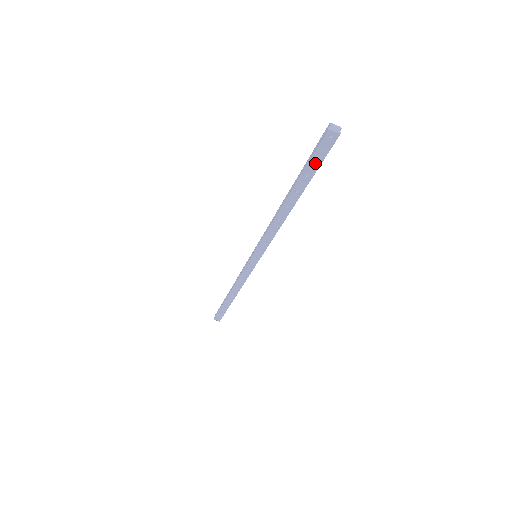
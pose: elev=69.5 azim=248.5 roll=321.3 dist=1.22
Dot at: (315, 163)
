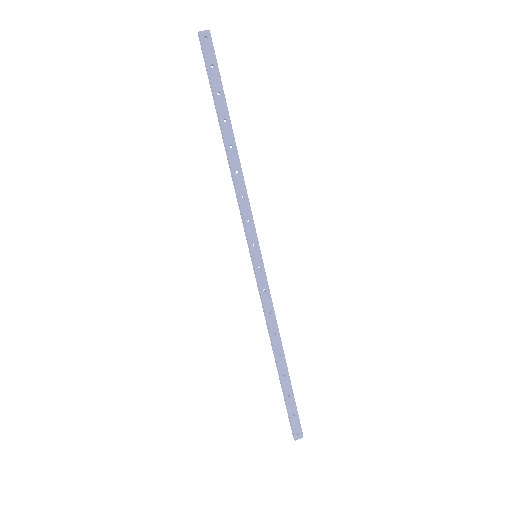
Dot at: (214, 75)
